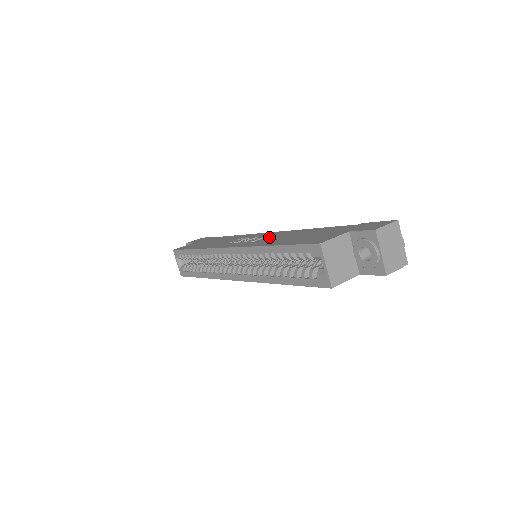
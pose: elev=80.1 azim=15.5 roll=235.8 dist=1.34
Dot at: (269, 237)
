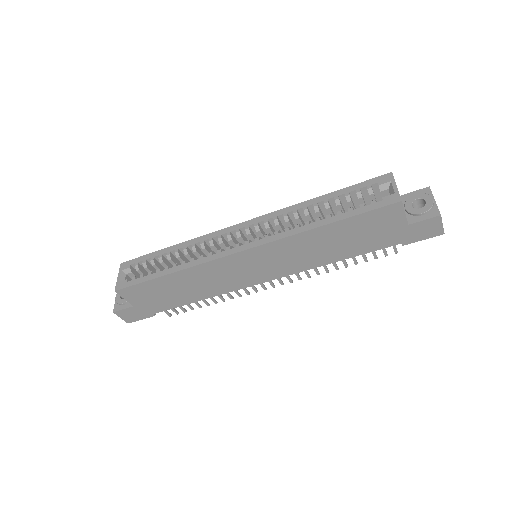
Dot at: occluded
